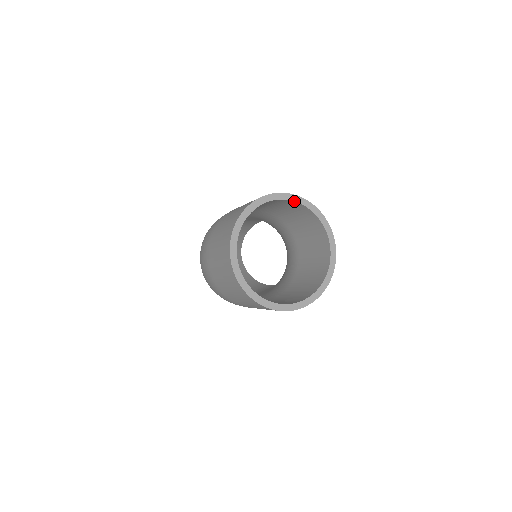
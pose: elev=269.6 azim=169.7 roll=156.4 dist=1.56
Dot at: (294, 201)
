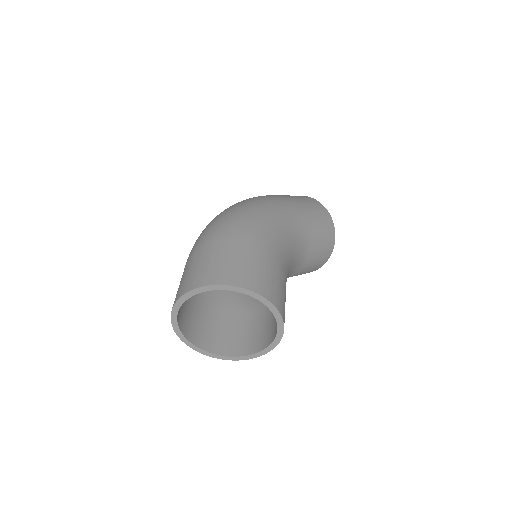
Dot at: (272, 311)
